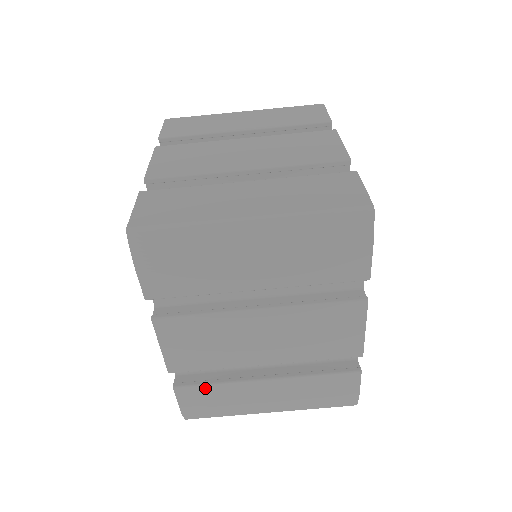
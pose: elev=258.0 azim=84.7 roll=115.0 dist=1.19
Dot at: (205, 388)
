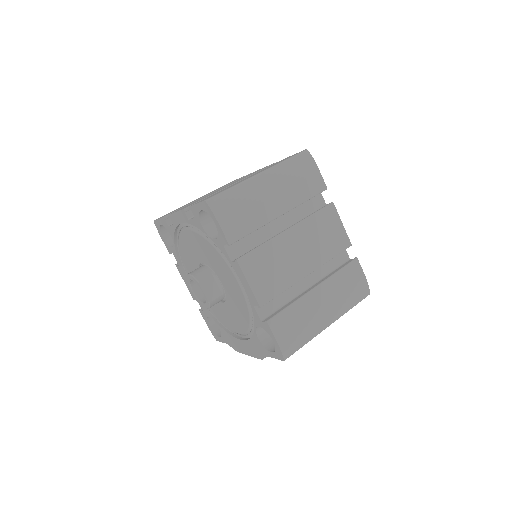
Dot at: (285, 313)
